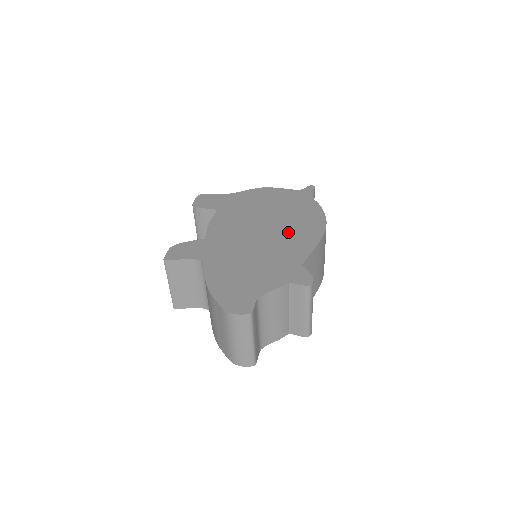
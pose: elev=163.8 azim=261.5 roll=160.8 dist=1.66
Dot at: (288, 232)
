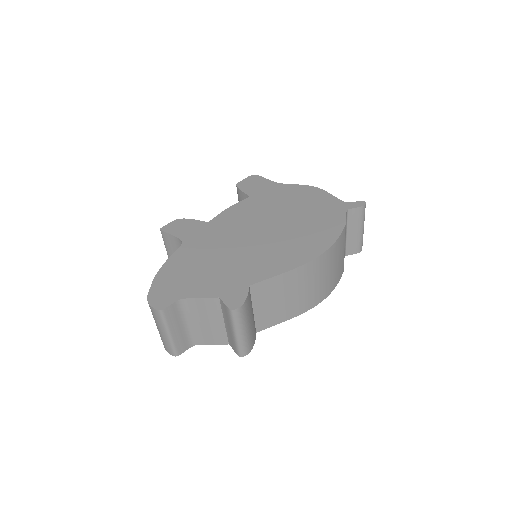
Dot at: (279, 245)
